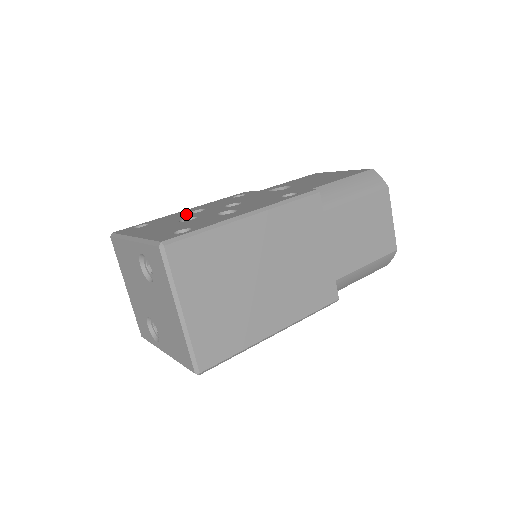
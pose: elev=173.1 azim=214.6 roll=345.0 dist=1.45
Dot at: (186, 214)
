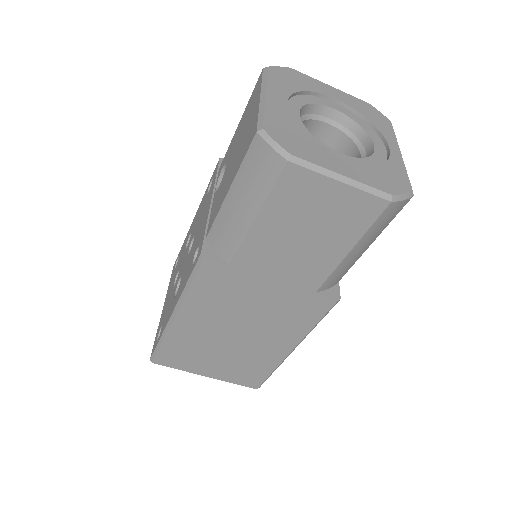
Dot at: (184, 248)
